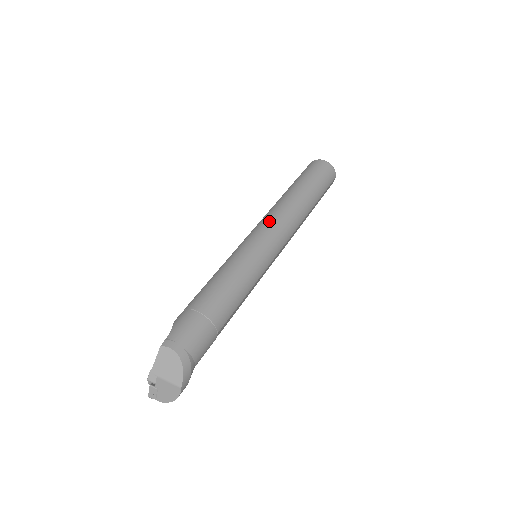
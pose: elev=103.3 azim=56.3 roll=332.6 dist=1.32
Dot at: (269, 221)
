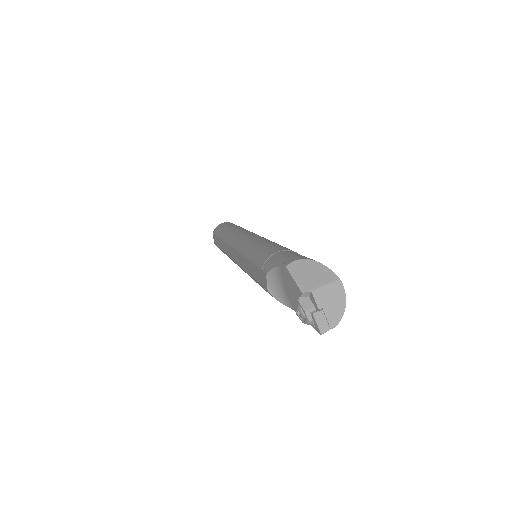
Dot at: (238, 235)
